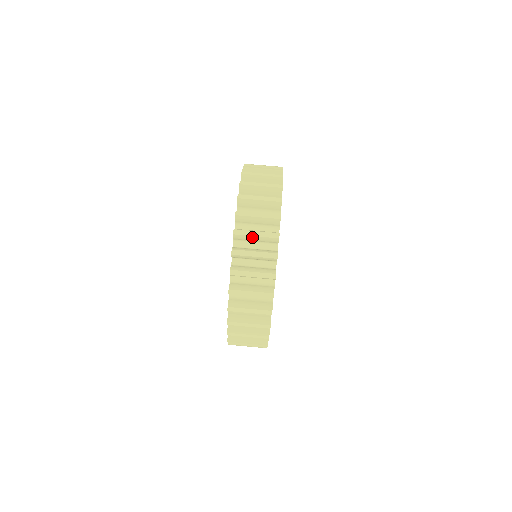
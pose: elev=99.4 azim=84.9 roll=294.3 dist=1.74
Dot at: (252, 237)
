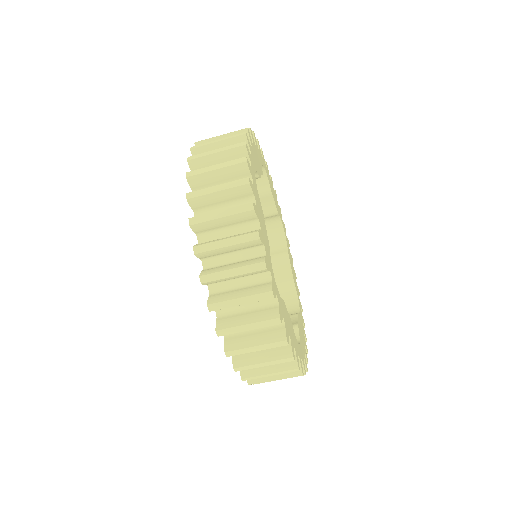
Dot at: occluded
